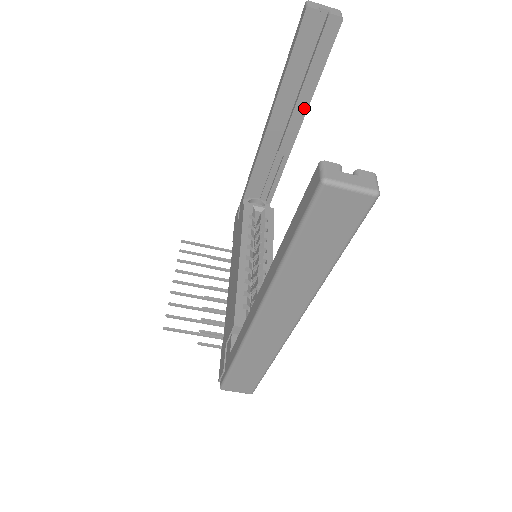
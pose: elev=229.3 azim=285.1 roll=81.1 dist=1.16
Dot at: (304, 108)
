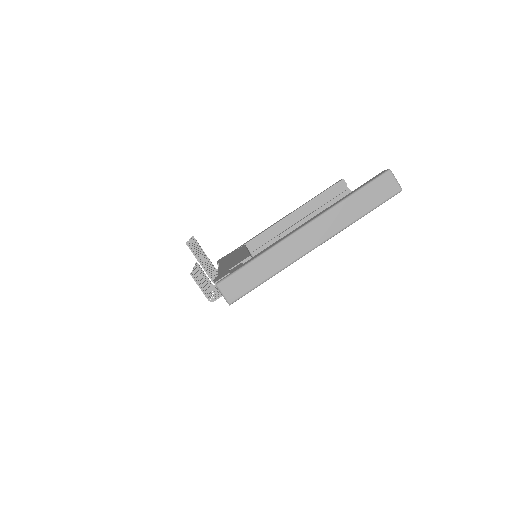
Dot at: occluded
